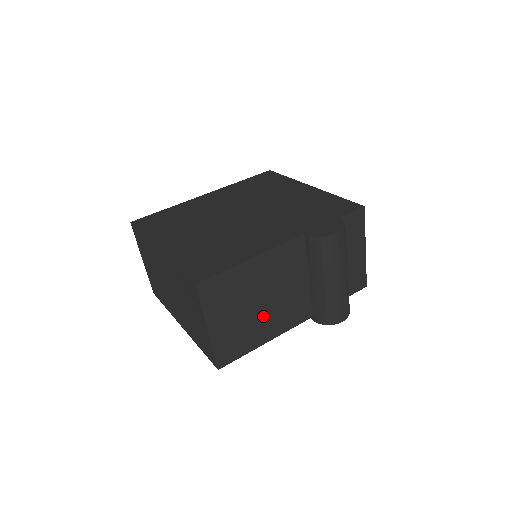
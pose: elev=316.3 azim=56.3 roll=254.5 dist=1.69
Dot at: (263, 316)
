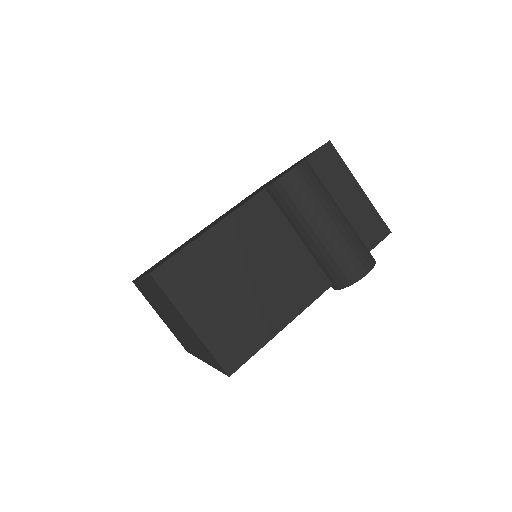
Dot at: (259, 296)
